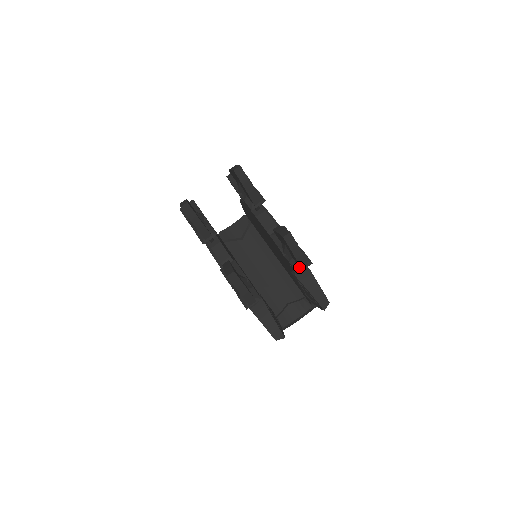
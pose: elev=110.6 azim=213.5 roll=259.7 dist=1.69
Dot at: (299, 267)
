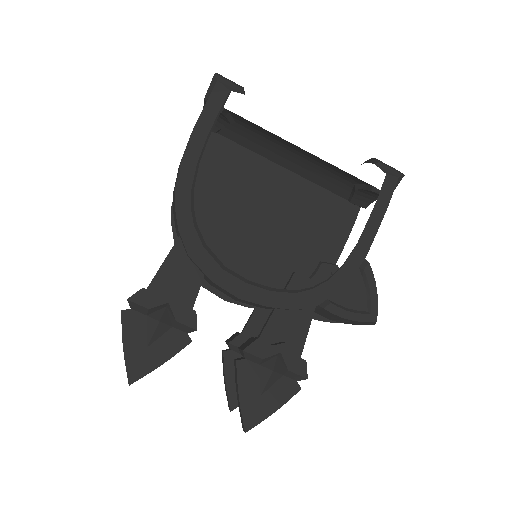
Dot at: occluded
